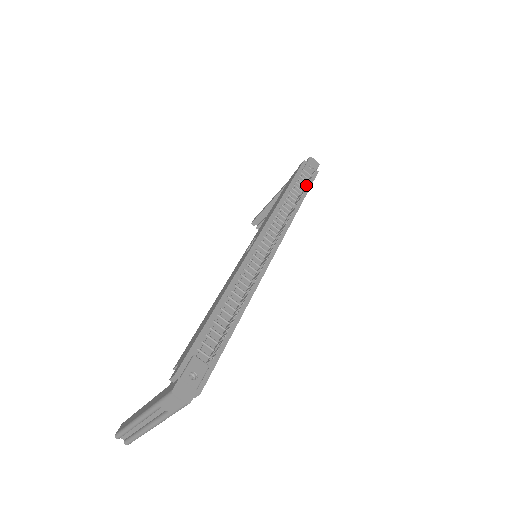
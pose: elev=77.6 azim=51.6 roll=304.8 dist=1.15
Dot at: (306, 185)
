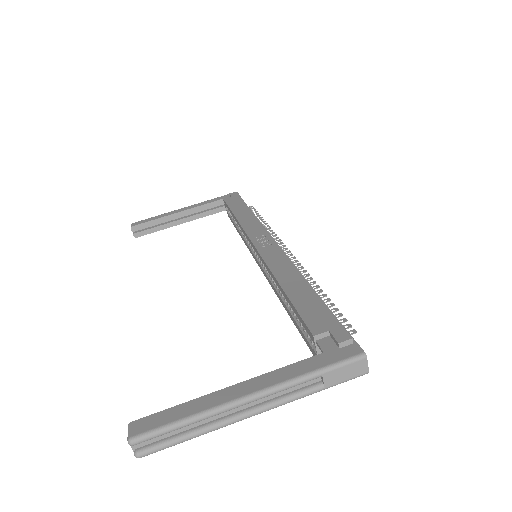
Dot at: occluded
